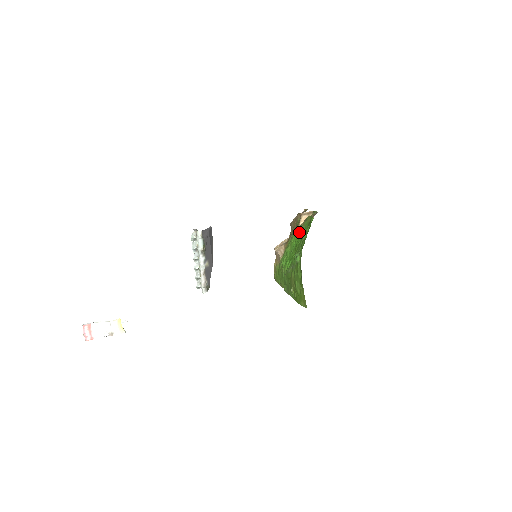
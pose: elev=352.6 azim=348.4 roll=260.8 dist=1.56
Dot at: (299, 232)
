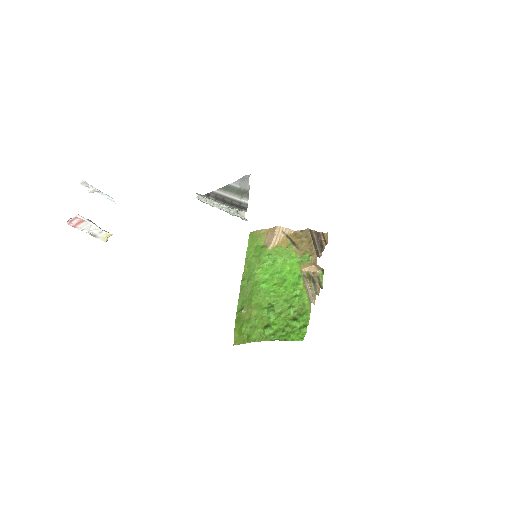
Dot at: (297, 277)
